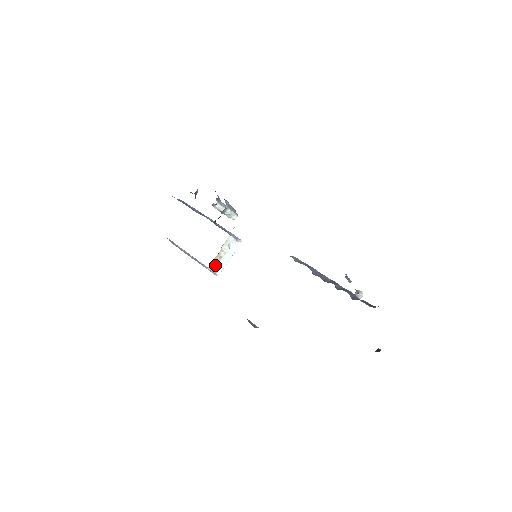
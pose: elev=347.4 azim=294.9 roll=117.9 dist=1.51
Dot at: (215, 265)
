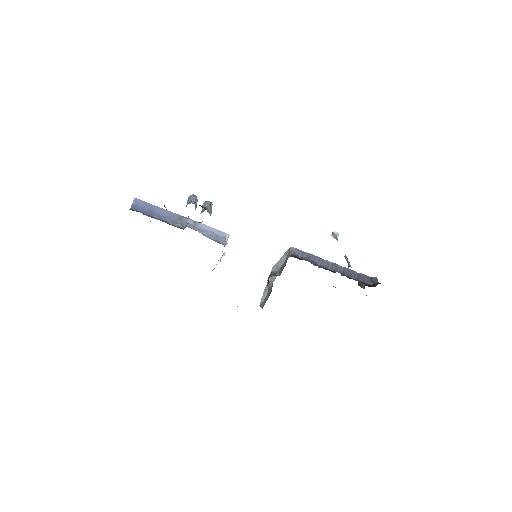
Dot at: occluded
